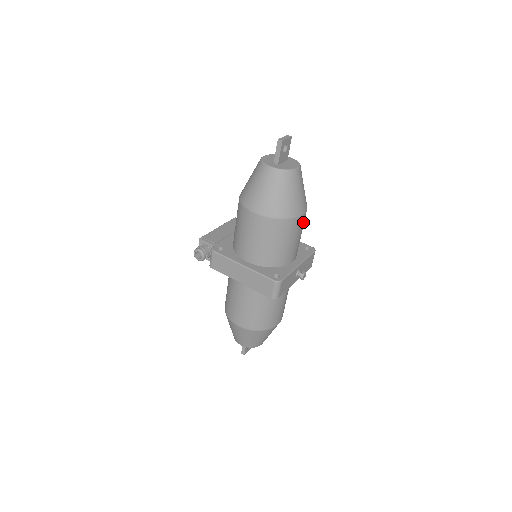
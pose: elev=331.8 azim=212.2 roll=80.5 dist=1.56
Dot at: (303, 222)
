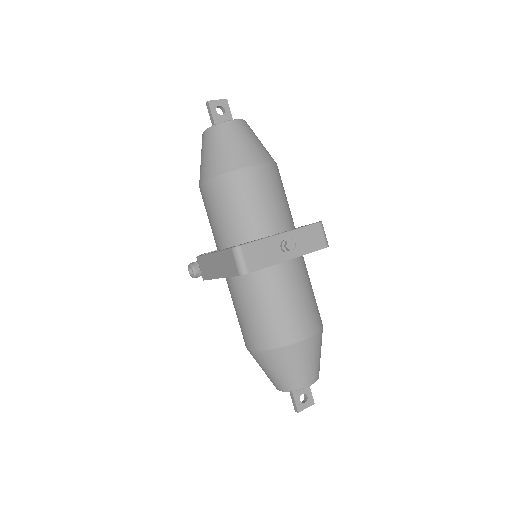
Dot at: (267, 178)
